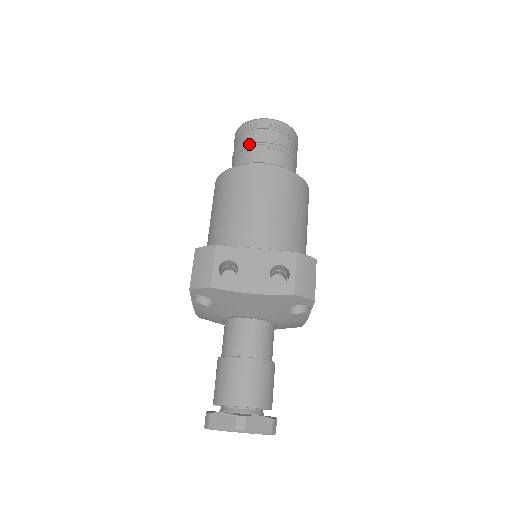
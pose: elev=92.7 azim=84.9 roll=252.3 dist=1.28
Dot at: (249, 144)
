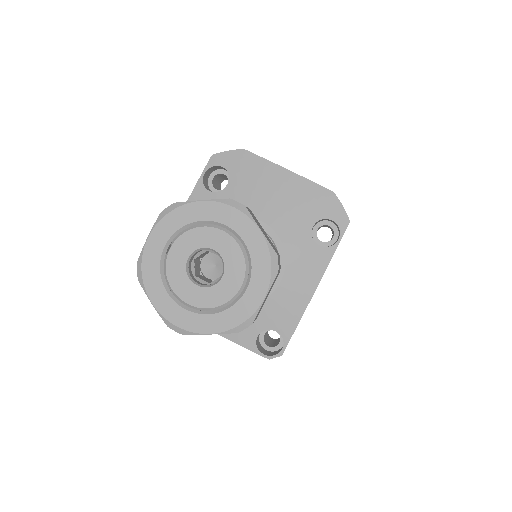
Dot at: occluded
